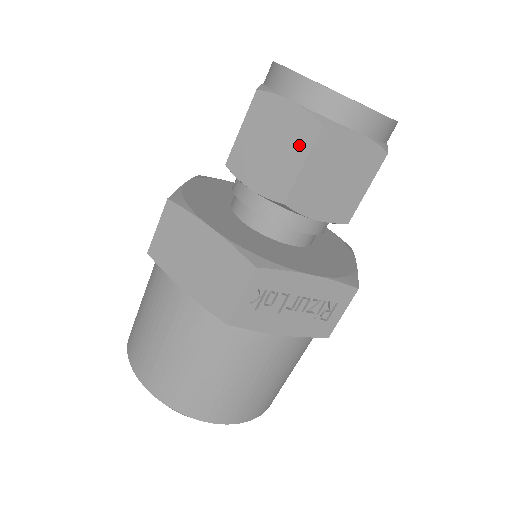
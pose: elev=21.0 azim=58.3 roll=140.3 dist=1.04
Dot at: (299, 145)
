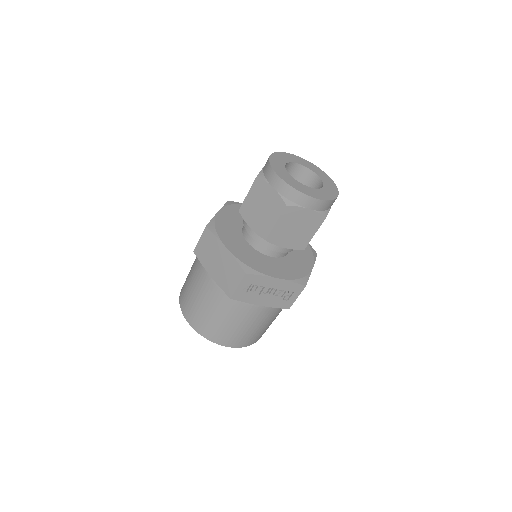
Dot at: (275, 212)
